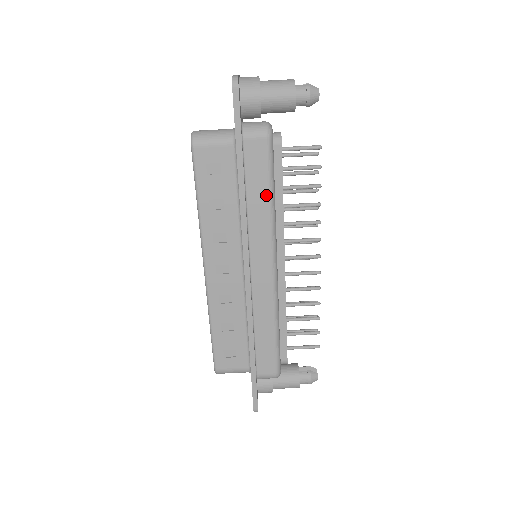
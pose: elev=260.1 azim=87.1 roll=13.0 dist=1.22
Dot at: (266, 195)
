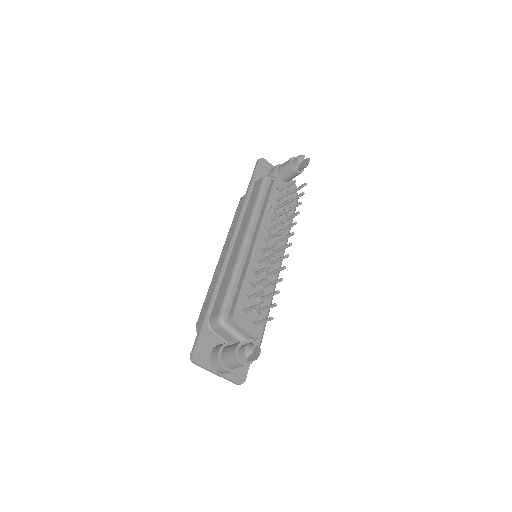
Dot at: occluded
